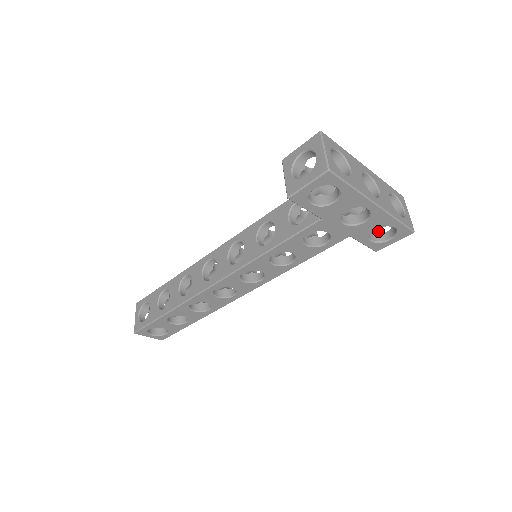
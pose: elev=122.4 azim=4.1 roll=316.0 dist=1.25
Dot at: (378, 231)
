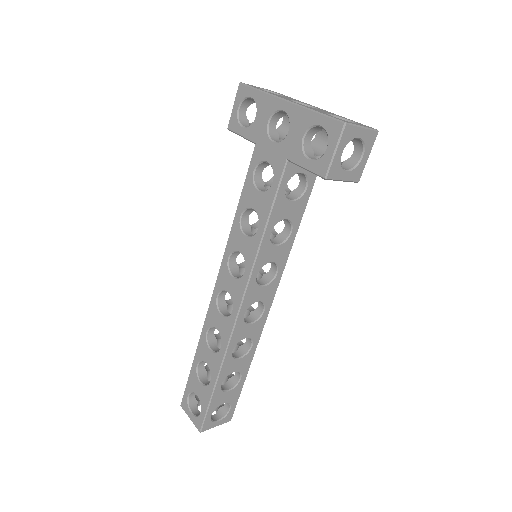
Dot at: (342, 168)
